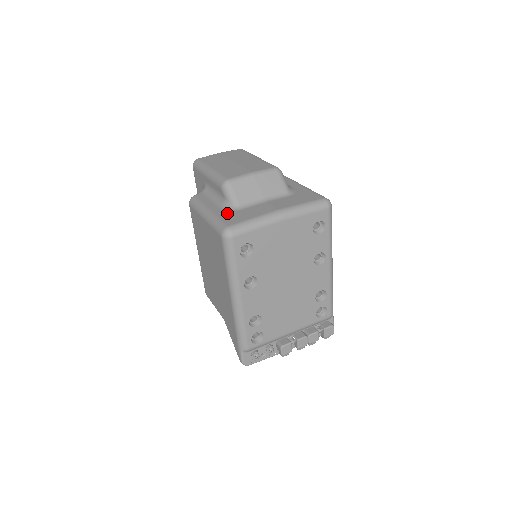
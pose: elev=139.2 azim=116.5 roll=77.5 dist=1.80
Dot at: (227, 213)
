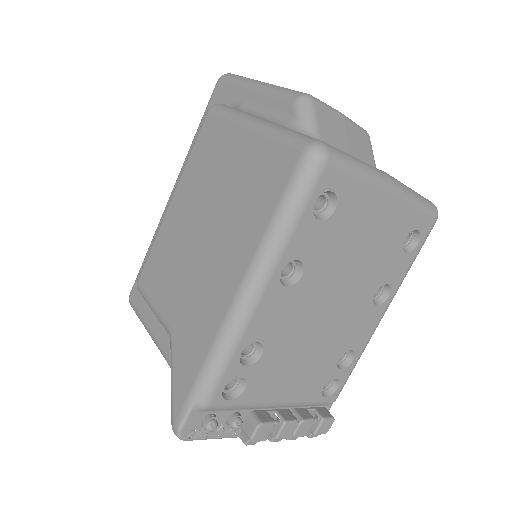
Dot at: occluded
